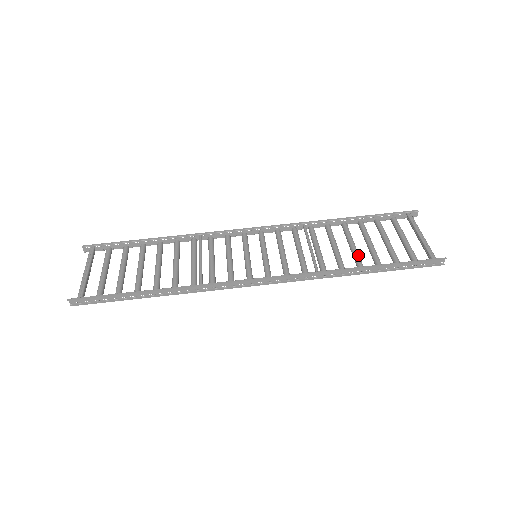
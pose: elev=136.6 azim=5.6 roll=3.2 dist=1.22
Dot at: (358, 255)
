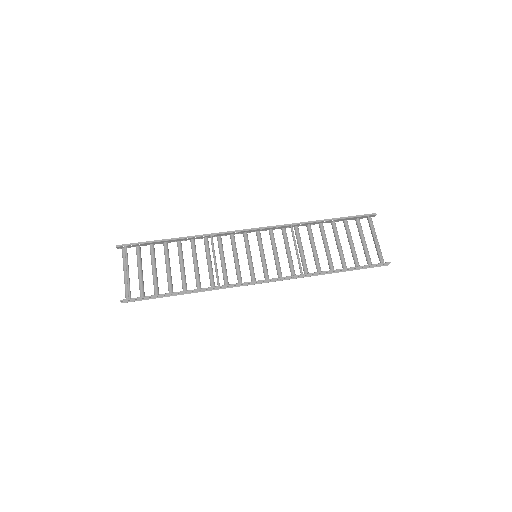
Dot at: (330, 257)
